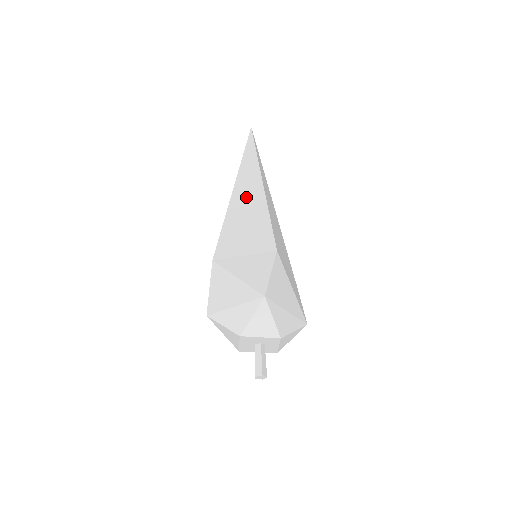
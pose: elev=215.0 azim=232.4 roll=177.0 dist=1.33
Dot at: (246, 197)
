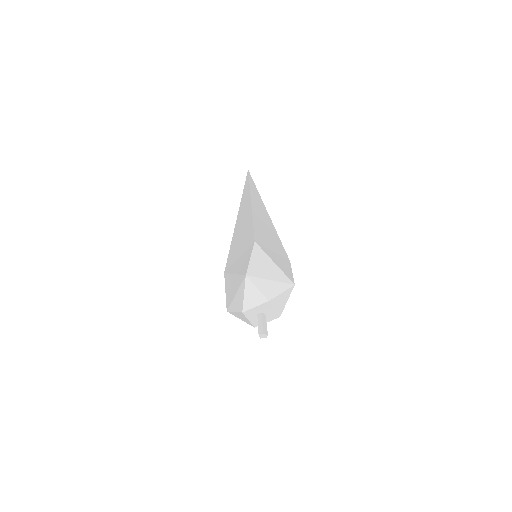
Dot at: (261, 214)
